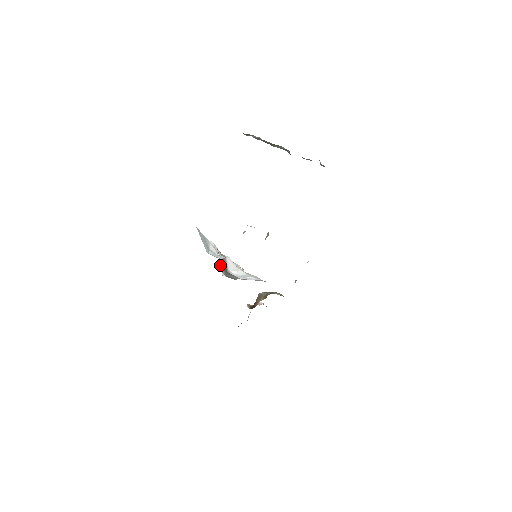
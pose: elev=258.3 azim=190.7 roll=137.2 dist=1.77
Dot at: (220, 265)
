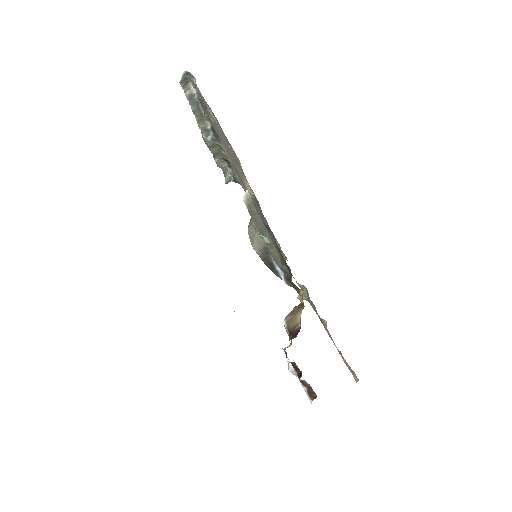
Dot at: occluded
